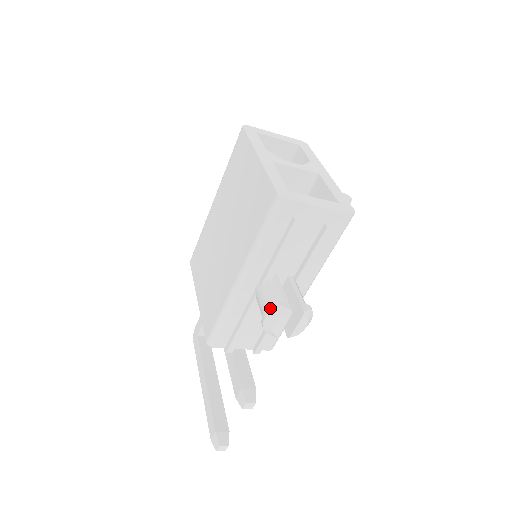
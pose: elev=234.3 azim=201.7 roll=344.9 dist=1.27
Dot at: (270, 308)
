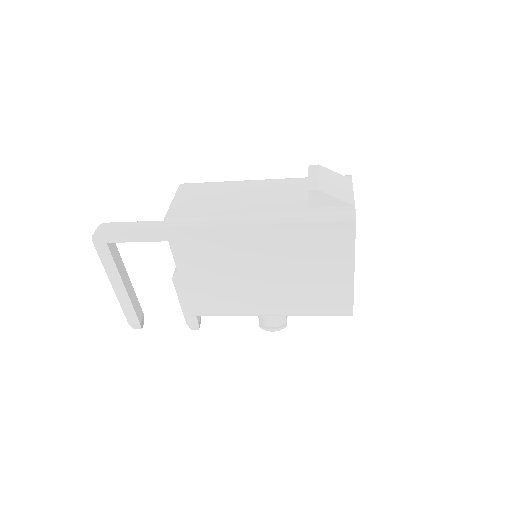
Dot at: (280, 329)
